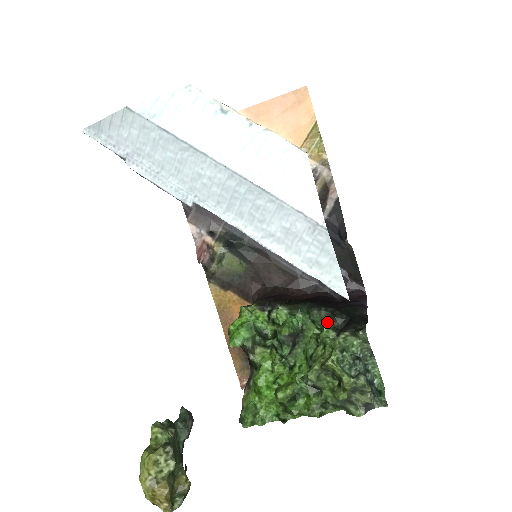
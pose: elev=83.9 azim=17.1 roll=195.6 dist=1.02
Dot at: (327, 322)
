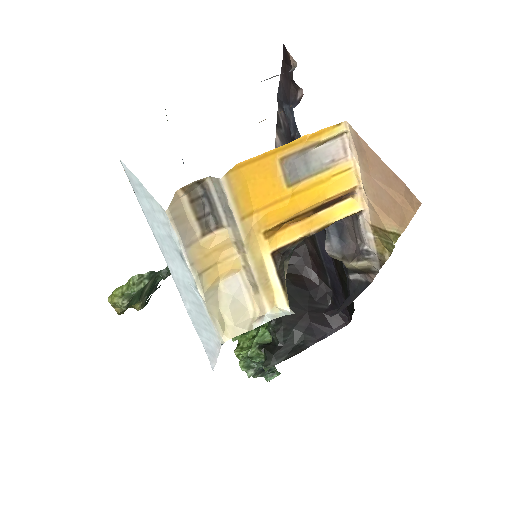
Dot at: (269, 330)
